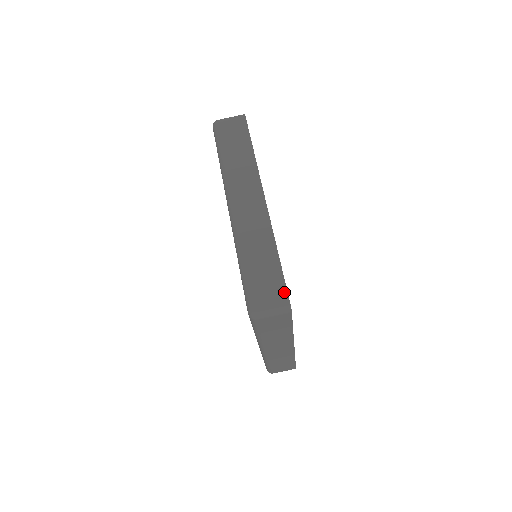
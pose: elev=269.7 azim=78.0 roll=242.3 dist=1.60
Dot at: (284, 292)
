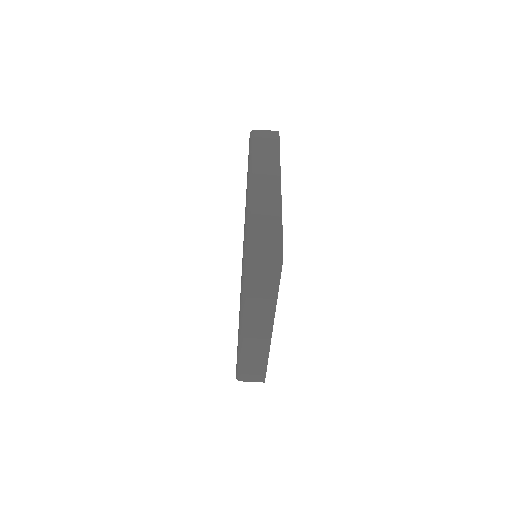
Dot at: (280, 245)
